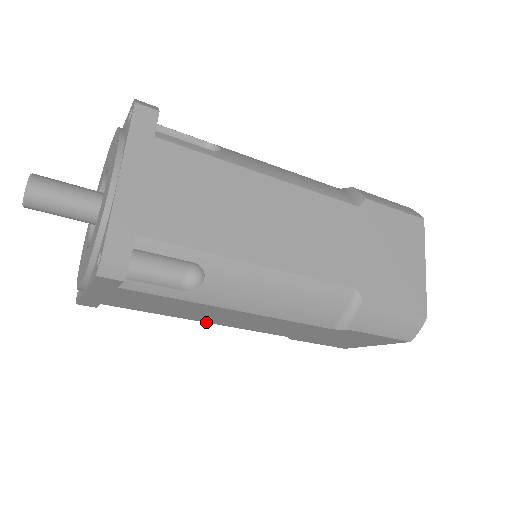
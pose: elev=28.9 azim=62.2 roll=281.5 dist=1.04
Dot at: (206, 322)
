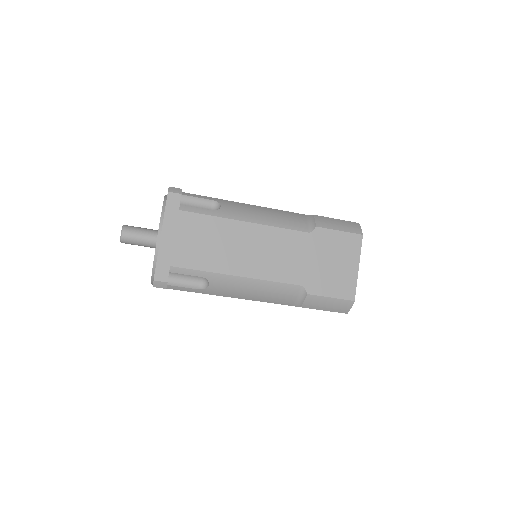
Dot at: occluded
